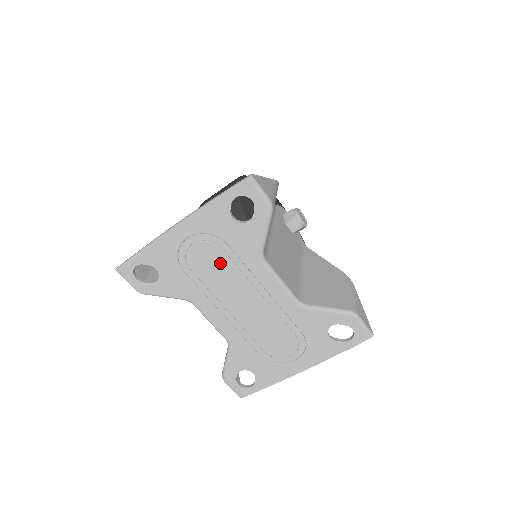
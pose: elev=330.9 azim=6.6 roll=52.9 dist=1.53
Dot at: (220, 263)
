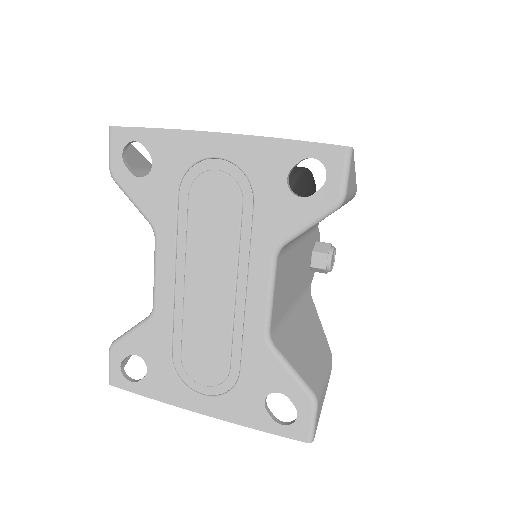
Dot at: (226, 217)
